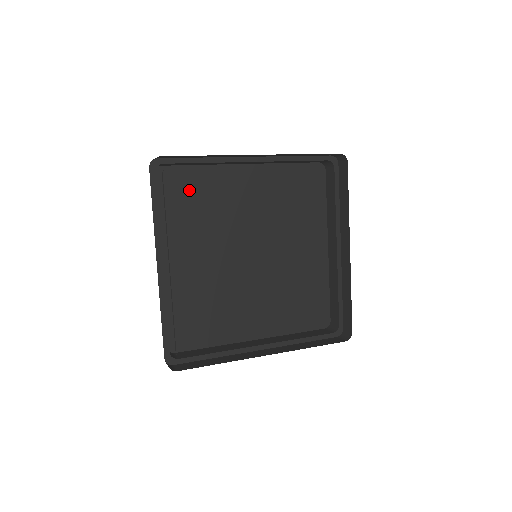
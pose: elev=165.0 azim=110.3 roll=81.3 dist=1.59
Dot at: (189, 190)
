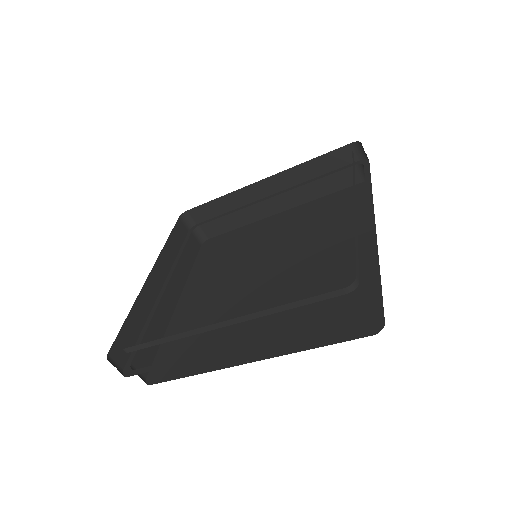
Dot at: (225, 245)
